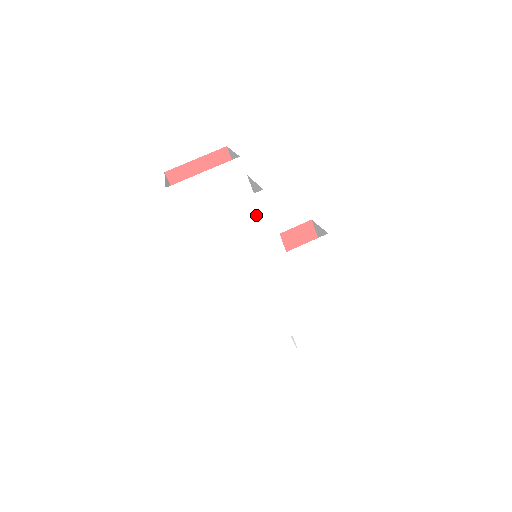
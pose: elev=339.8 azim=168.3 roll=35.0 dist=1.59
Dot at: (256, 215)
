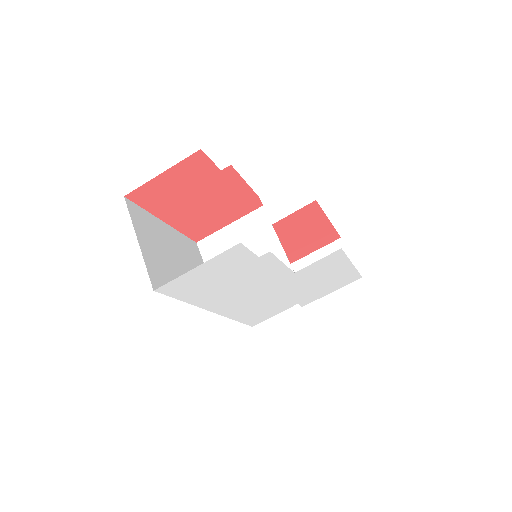
Dot at: (262, 267)
